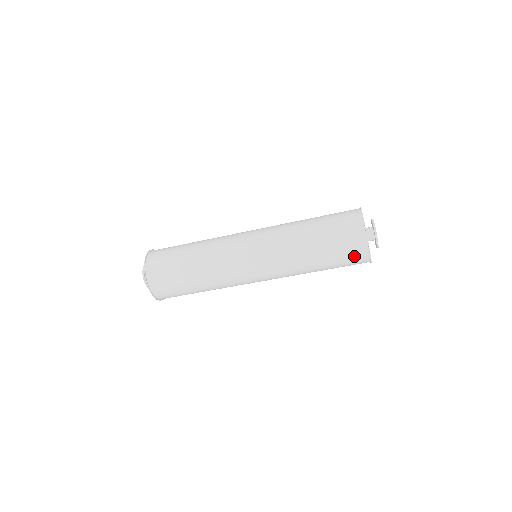
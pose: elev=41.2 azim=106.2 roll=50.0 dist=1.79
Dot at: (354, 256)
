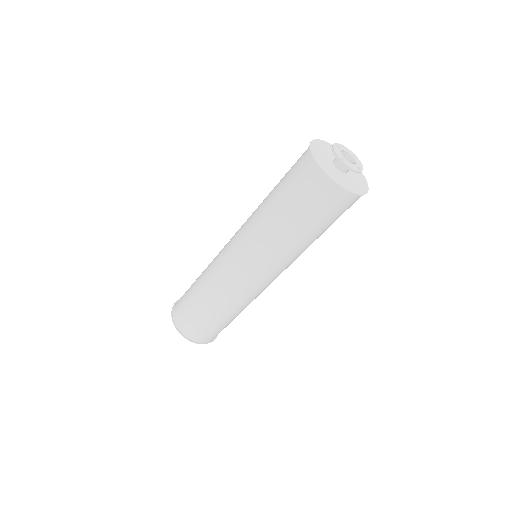
Dot at: (306, 180)
